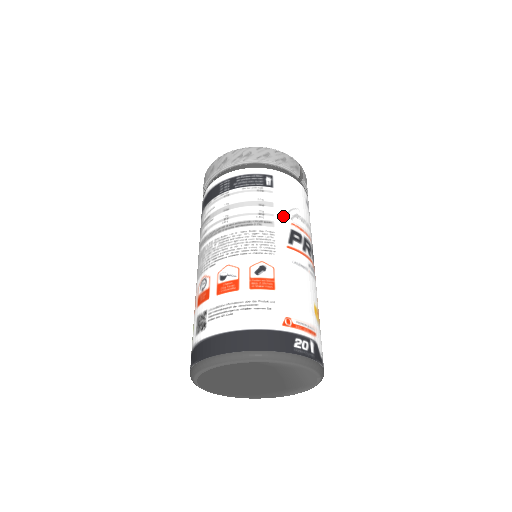
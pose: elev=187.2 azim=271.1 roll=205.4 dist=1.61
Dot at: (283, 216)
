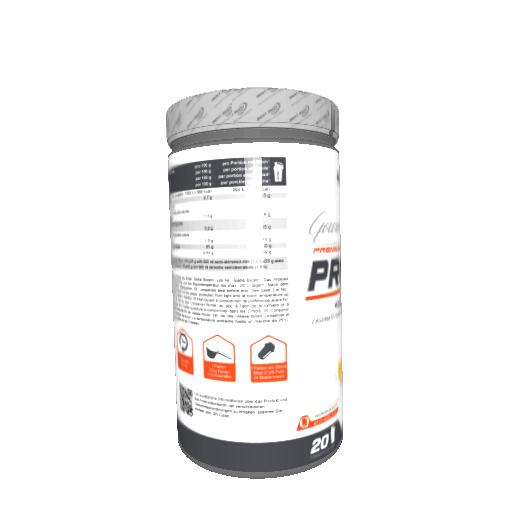
Dot at: (301, 241)
